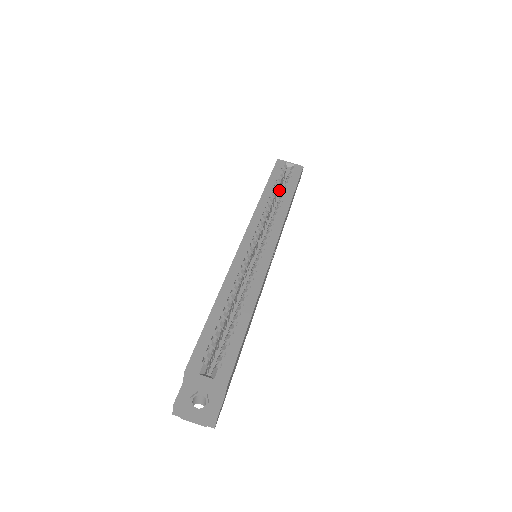
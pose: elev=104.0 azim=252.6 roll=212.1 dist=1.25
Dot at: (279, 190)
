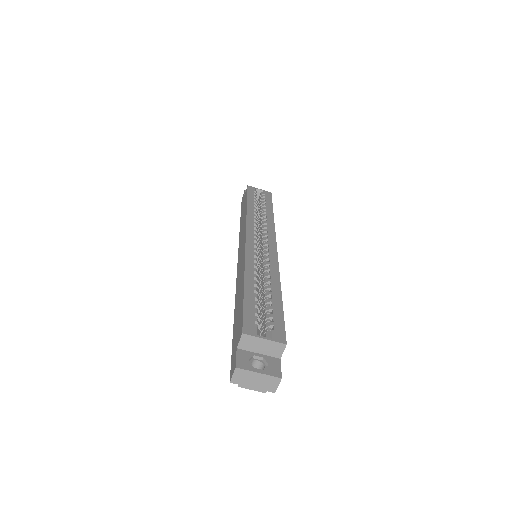
Dot at: occluded
